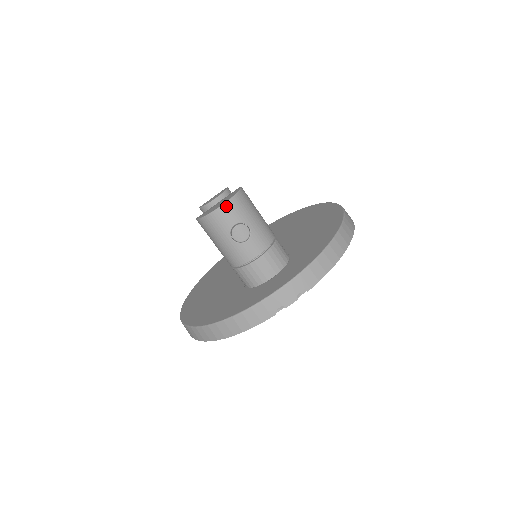
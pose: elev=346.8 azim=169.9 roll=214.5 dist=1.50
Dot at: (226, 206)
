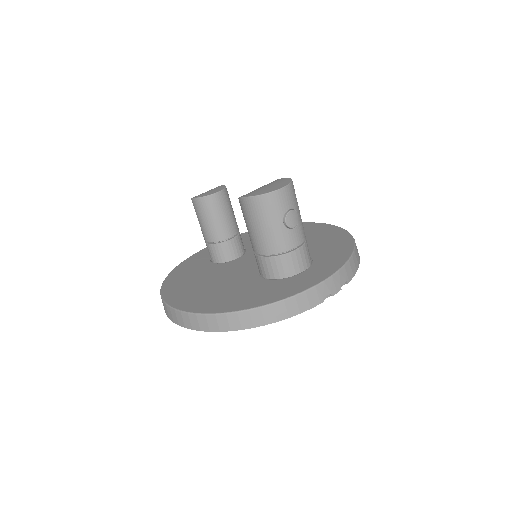
Dot at: (287, 189)
